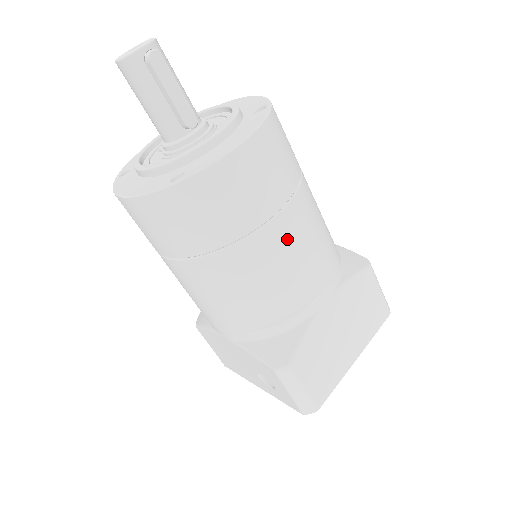
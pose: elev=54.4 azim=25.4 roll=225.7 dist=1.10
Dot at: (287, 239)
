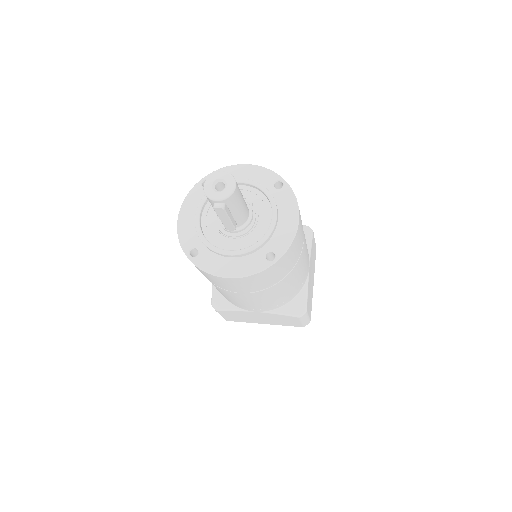
Dot at: (240, 297)
